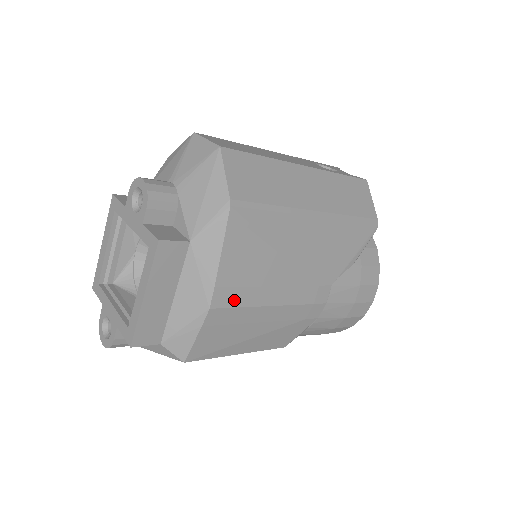
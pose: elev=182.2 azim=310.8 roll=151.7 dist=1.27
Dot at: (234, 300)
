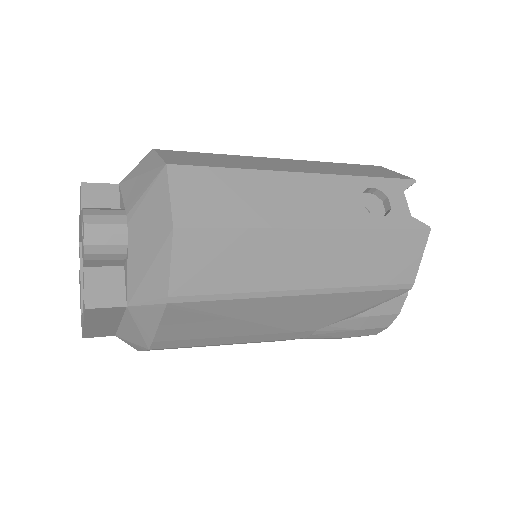
Dot at: (180, 344)
